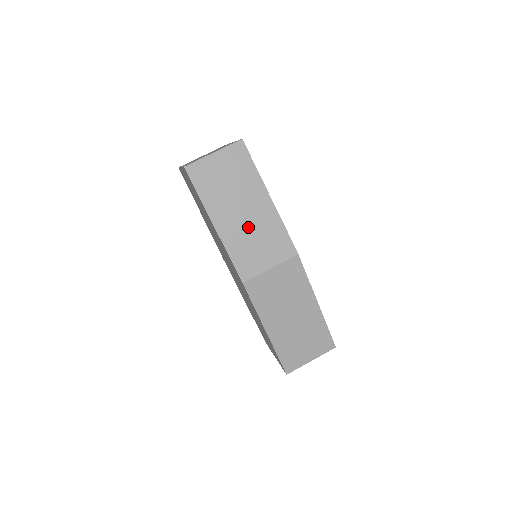
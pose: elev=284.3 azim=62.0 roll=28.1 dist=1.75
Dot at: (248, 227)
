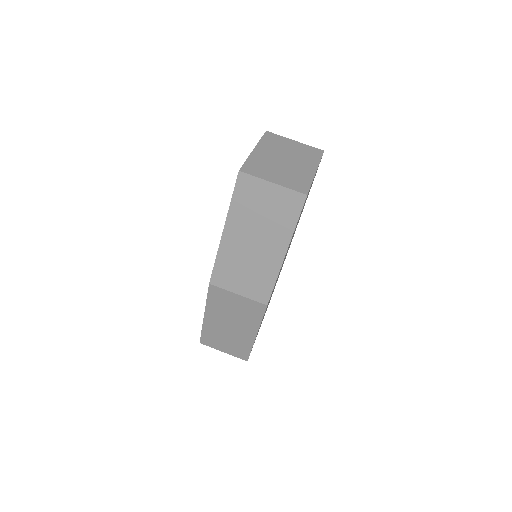
Dot at: (248, 256)
